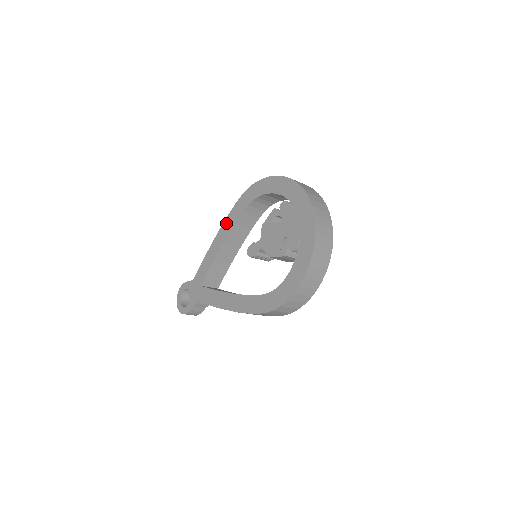
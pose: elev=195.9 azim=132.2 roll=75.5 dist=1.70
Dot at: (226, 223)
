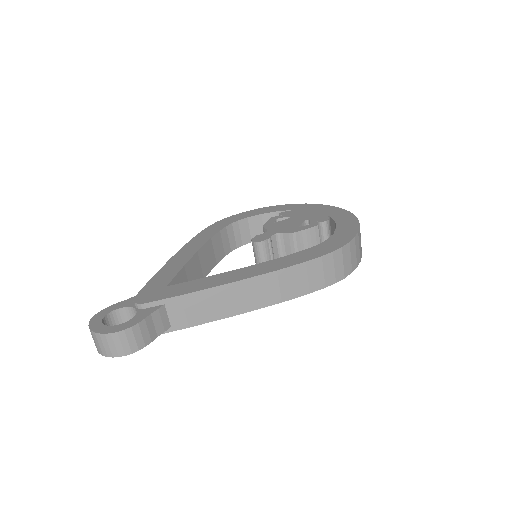
Dot at: (193, 242)
